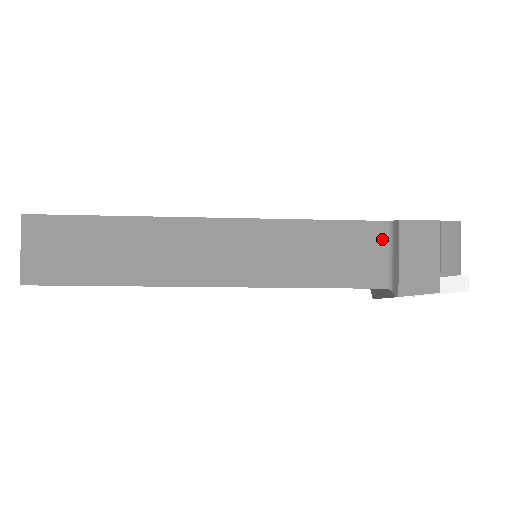
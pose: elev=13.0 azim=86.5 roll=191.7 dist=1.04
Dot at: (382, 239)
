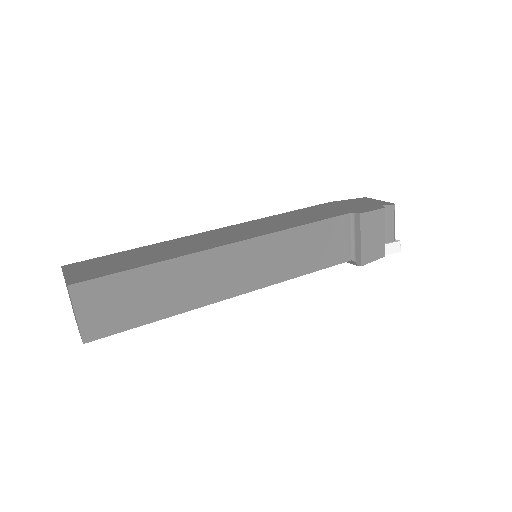
Dot at: (347, 227)
